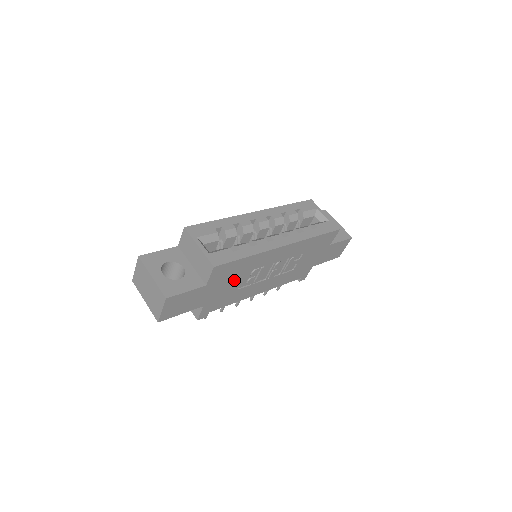
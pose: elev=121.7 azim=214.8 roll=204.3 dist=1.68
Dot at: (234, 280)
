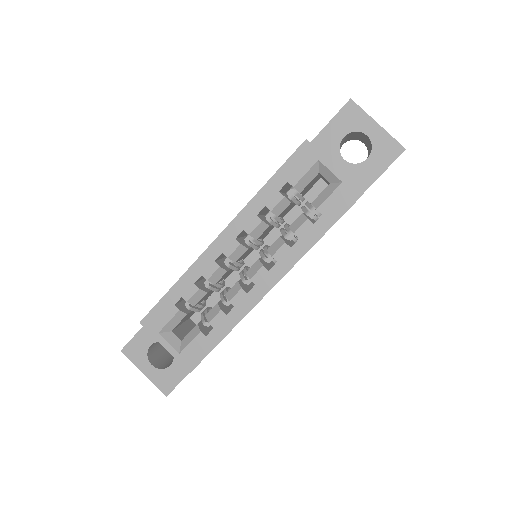
Dot at: occluded
